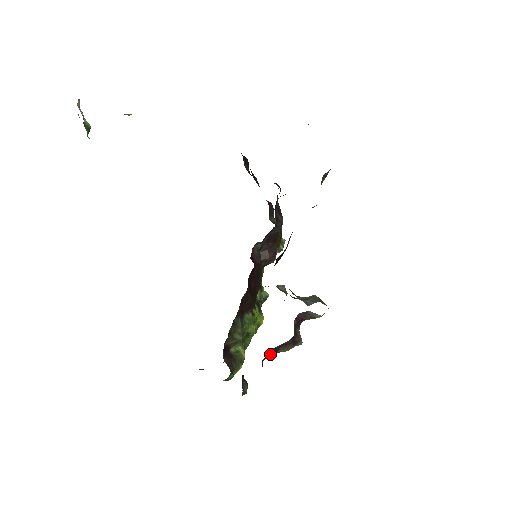
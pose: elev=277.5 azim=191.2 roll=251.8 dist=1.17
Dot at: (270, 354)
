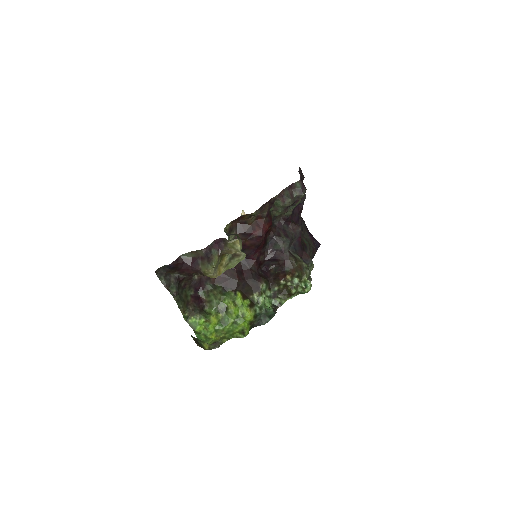
Dot at: (193, 264)
